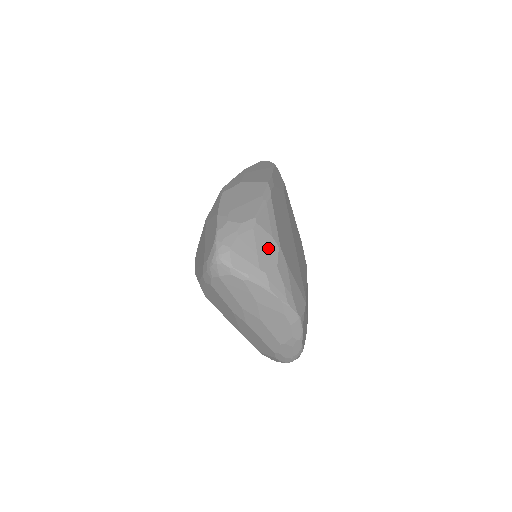
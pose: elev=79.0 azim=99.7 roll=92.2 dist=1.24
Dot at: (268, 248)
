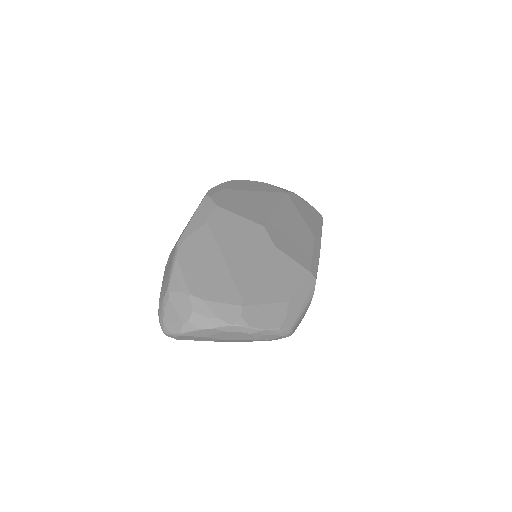
Dot at: (182, 303)
